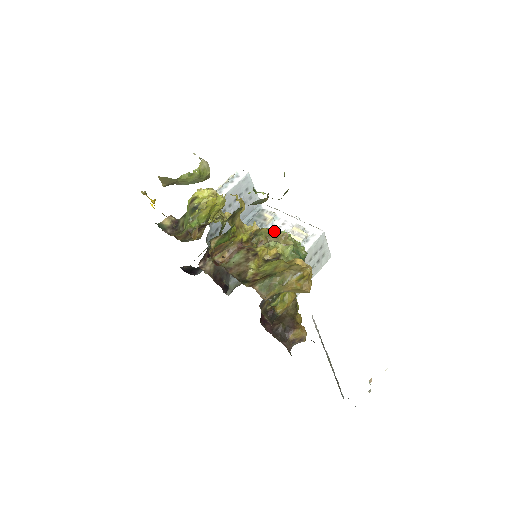
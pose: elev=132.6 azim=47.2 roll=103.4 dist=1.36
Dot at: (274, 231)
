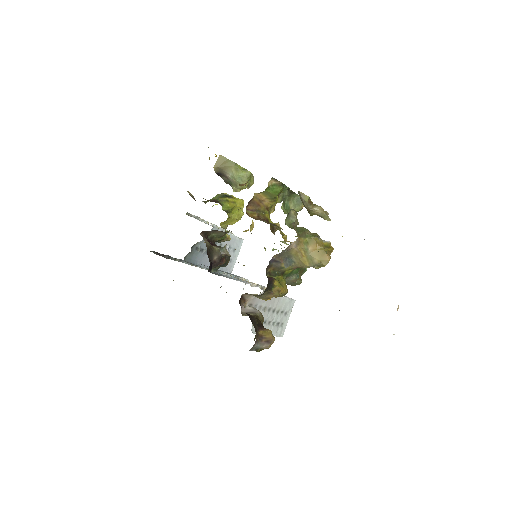
Dot at: occluded
